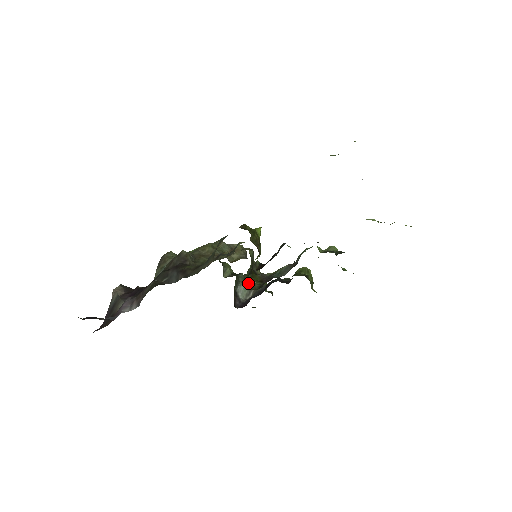
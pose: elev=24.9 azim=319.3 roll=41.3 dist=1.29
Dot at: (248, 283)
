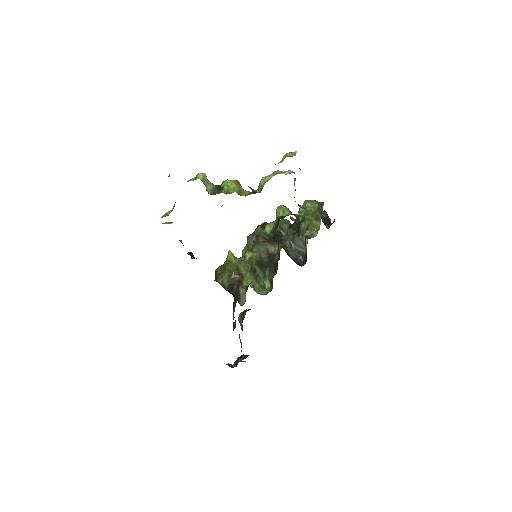
Dot at: (268, 284)
